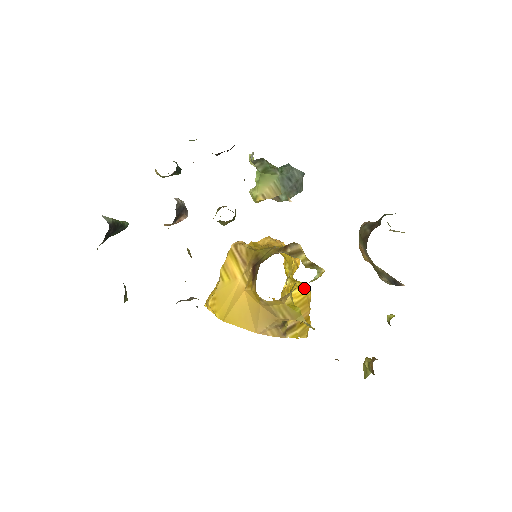
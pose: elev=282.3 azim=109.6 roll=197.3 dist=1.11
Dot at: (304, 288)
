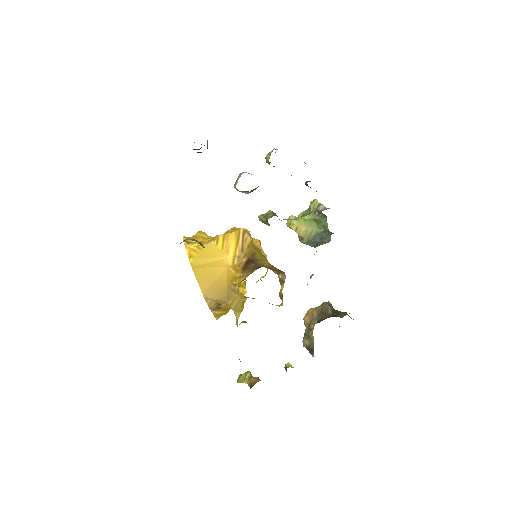
Dot at: (245, 290)
